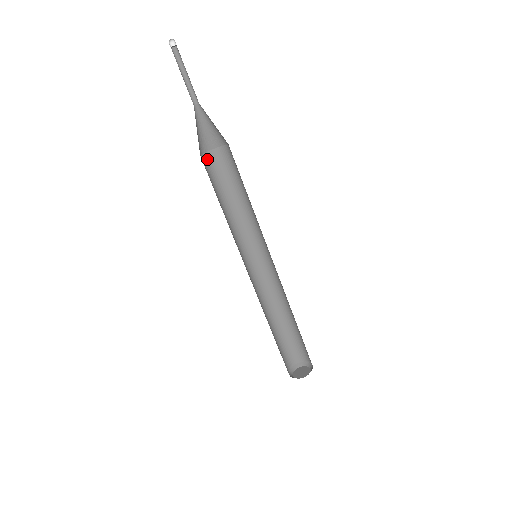
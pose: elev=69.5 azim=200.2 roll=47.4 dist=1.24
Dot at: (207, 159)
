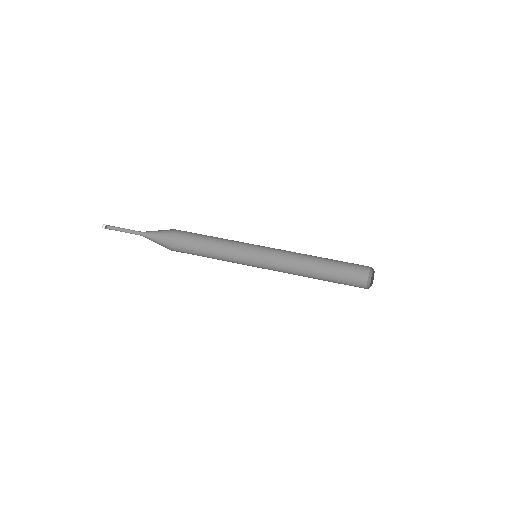
Dot at: (179, 247)
